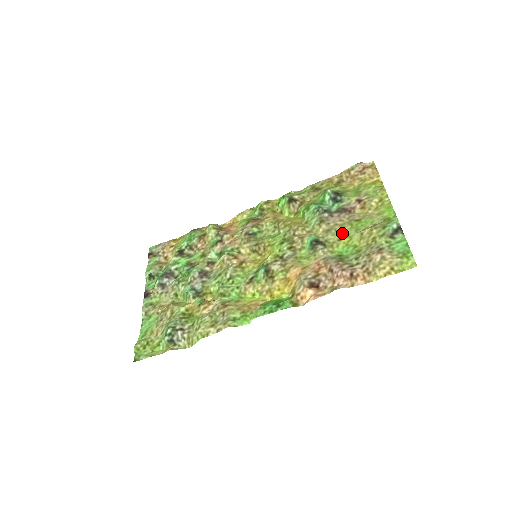
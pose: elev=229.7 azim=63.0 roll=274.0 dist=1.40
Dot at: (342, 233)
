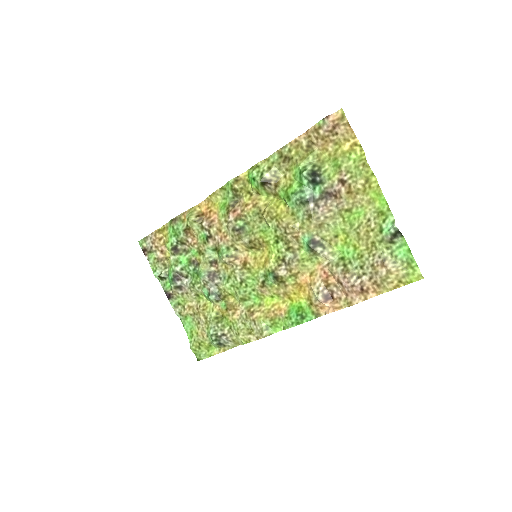
Dot at: (336, 228)
